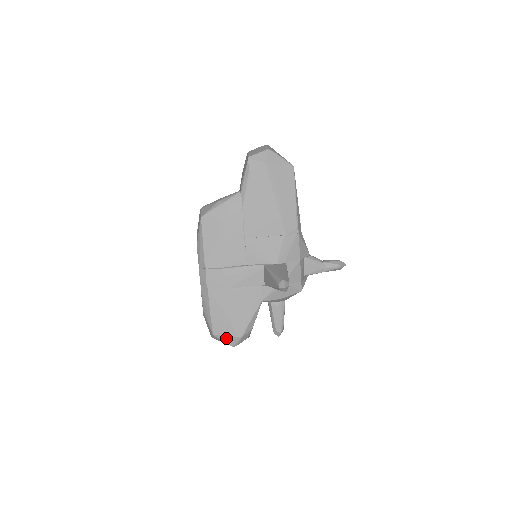
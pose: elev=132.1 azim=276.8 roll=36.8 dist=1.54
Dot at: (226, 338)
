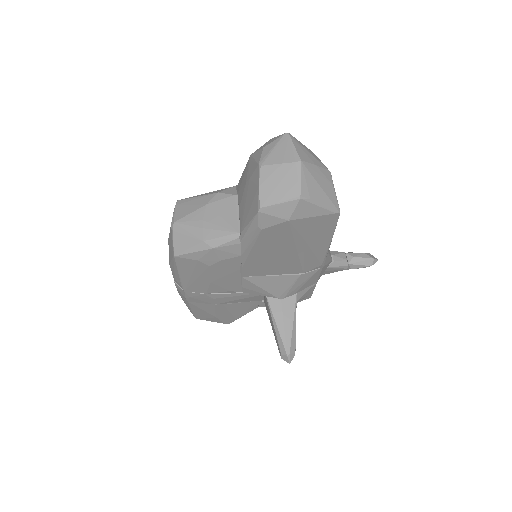
Dot at: (211, 321)
